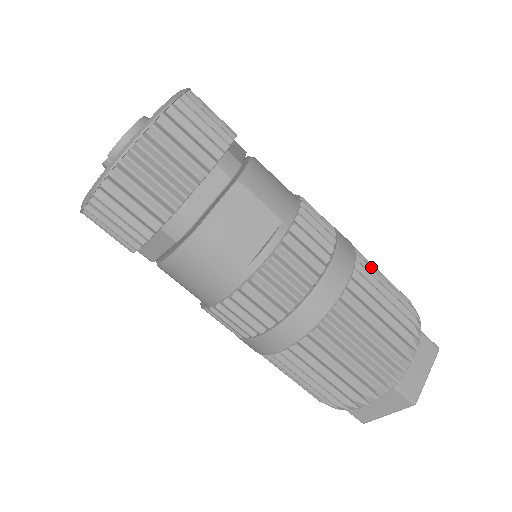
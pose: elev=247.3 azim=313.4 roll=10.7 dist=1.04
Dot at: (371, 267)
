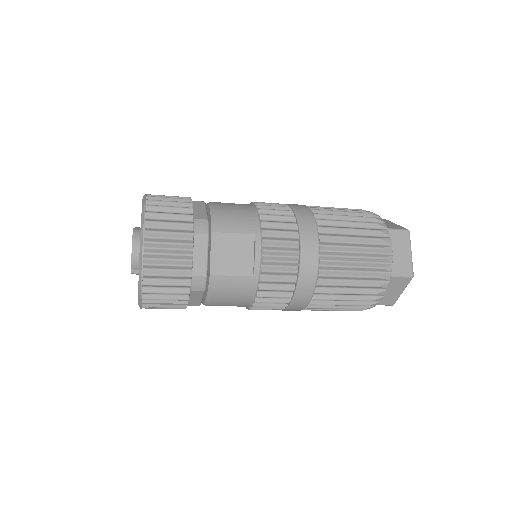
Dot at: (329, 215)
